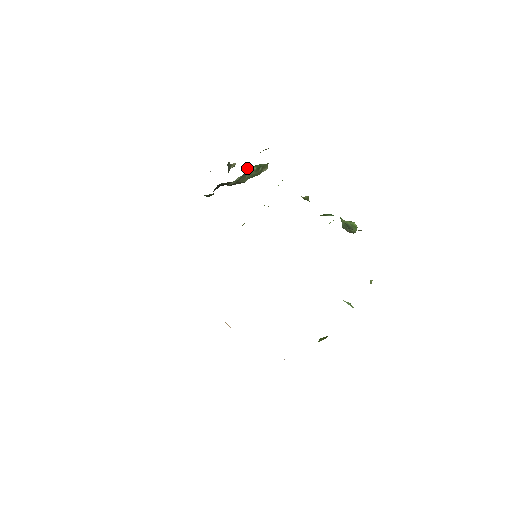
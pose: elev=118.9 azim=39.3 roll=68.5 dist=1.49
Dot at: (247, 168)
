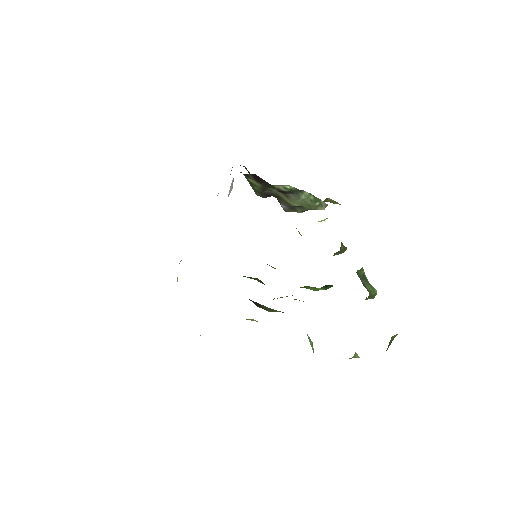
Dot at: occluded
